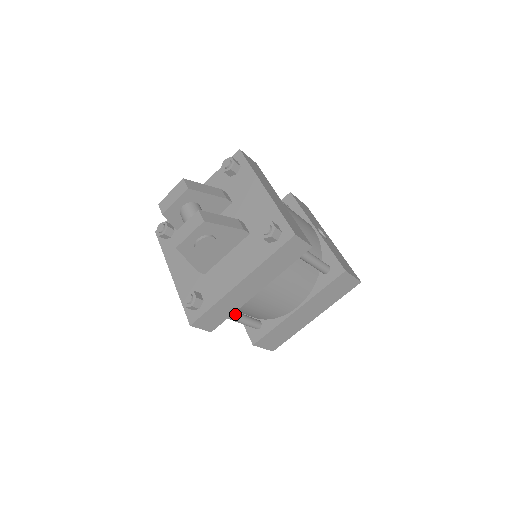
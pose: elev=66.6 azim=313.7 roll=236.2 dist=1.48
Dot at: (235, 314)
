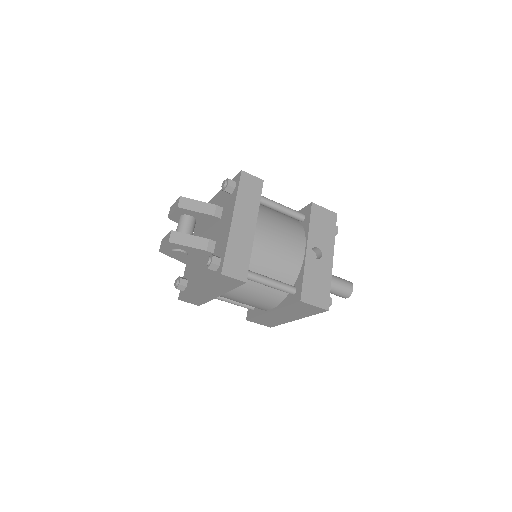
Dot at: (223, 298)
